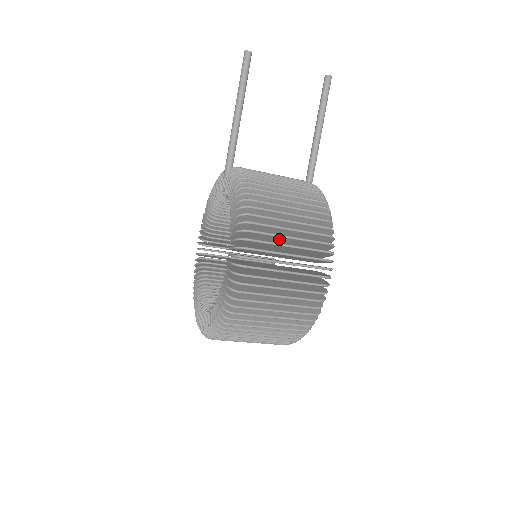
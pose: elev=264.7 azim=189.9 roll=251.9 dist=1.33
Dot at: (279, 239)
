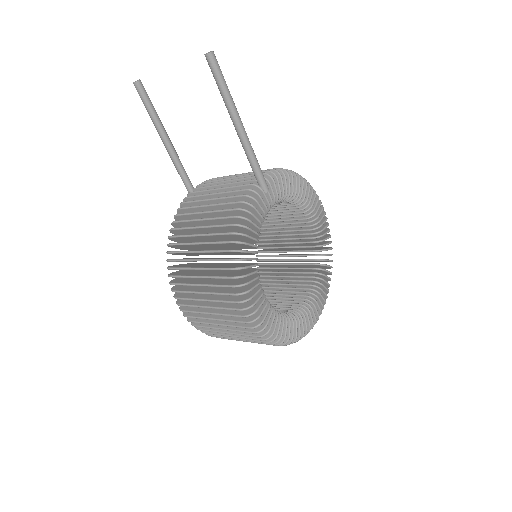
Dot at: occluded
